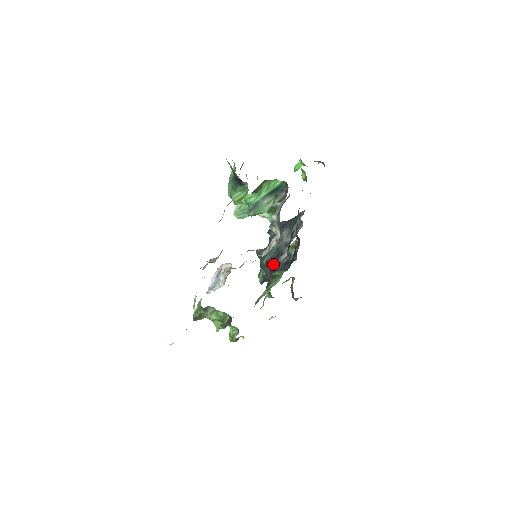
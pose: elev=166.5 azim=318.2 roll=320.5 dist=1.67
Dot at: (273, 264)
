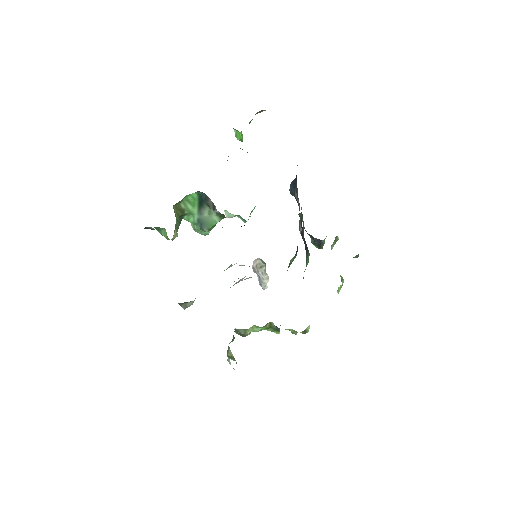
Dot at: (302, 237)
